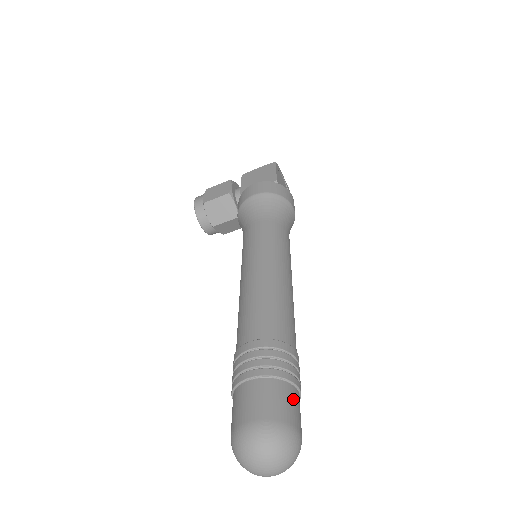
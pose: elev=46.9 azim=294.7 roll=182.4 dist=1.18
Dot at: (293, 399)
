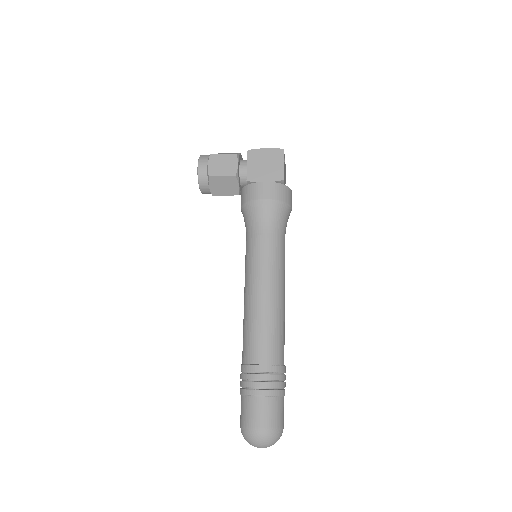
Dot at: (283, 407)
